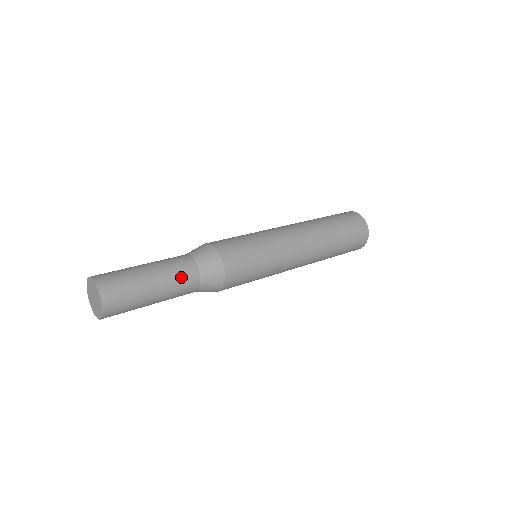
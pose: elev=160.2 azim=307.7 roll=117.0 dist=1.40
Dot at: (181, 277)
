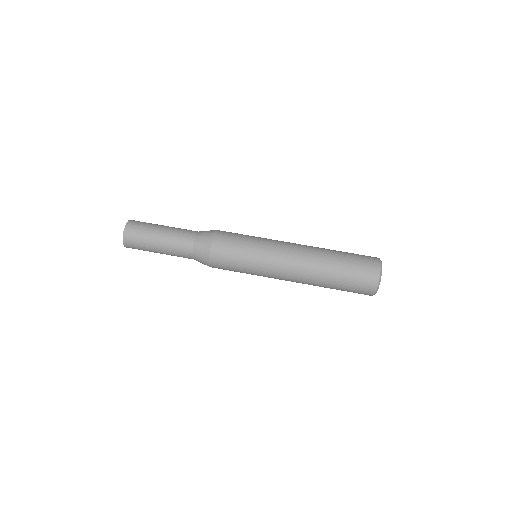
Dot at: (179, 256)
